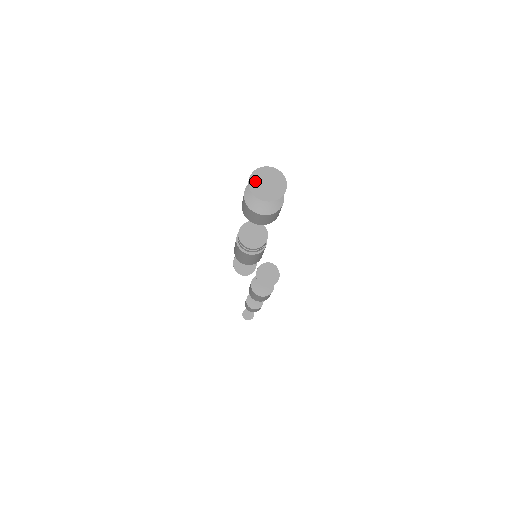
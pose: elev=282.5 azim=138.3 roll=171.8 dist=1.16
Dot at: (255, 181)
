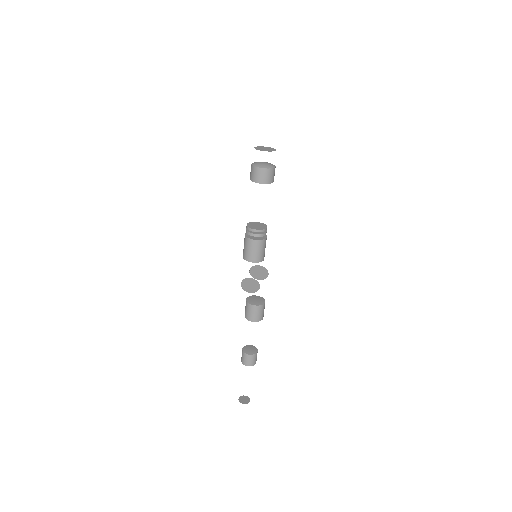
Dot at: (259, 147)
